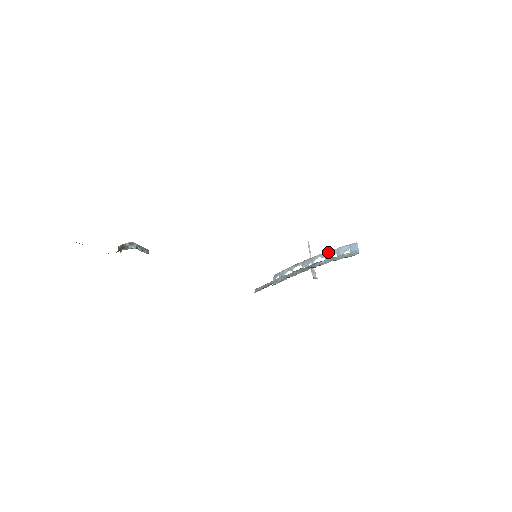
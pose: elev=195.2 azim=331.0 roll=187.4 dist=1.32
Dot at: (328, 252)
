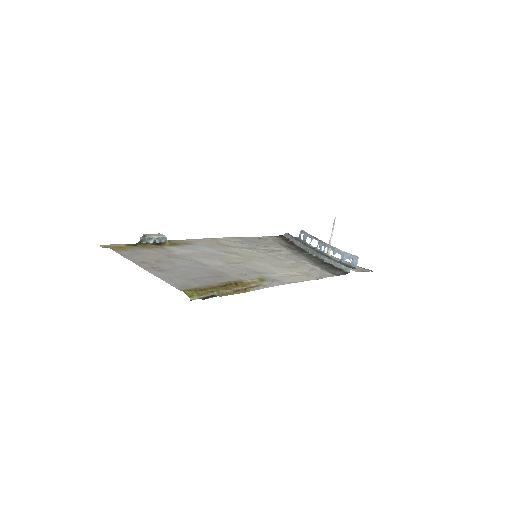
Dot at: (336, 249)
